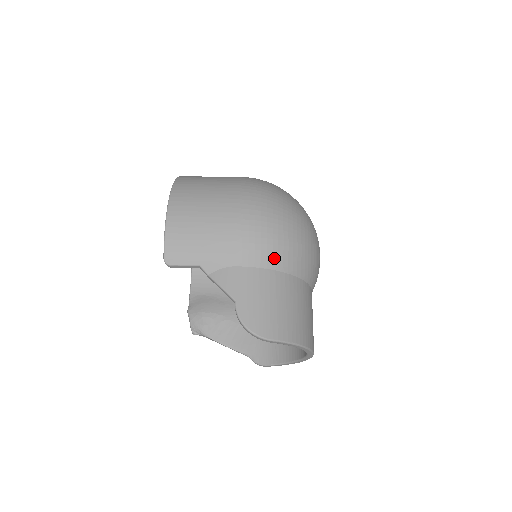
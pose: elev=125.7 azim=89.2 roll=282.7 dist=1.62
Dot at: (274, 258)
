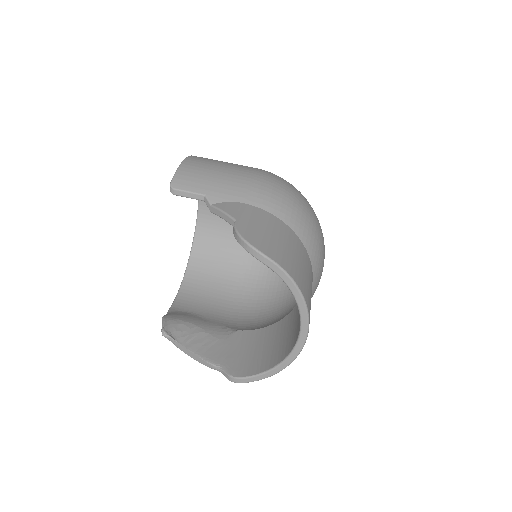
Dot at: (282, 209)
